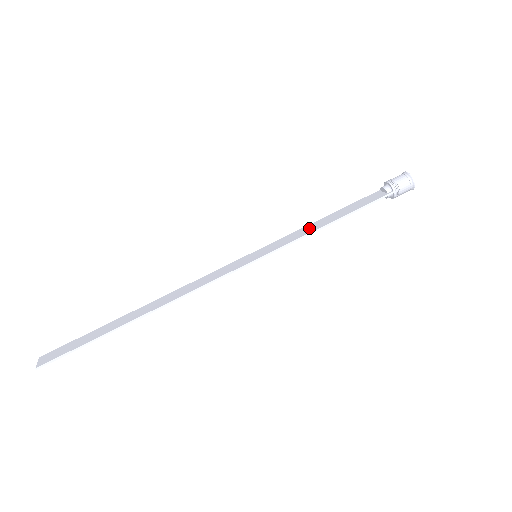
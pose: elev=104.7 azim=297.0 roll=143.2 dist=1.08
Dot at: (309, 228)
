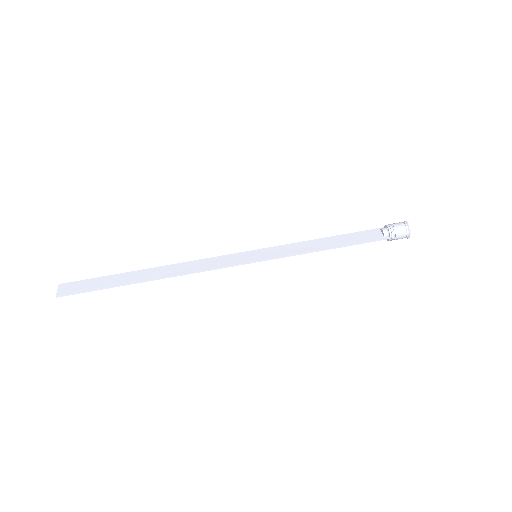
Dot at: (308, 246)
